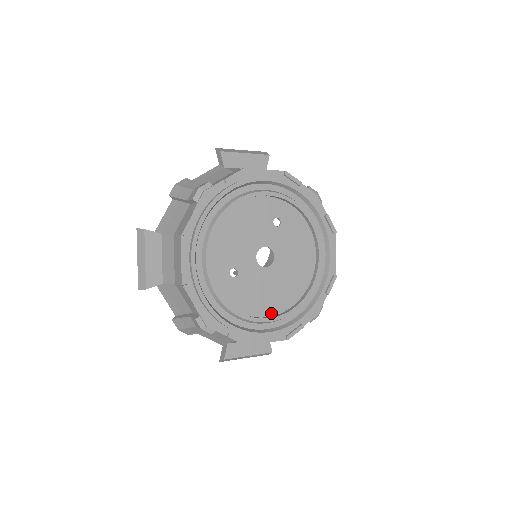
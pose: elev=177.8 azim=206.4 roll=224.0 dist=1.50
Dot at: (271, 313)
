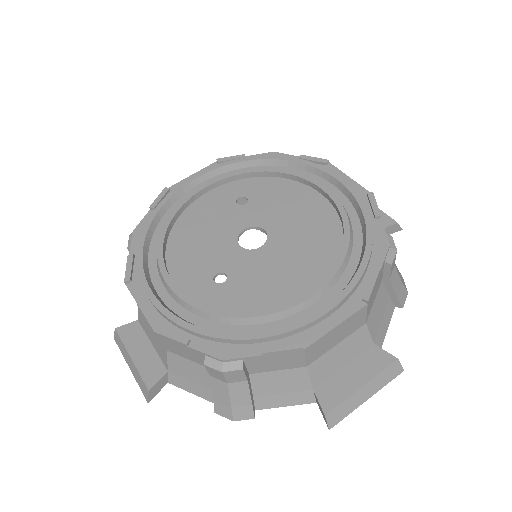
Dot at: (312, 287)
